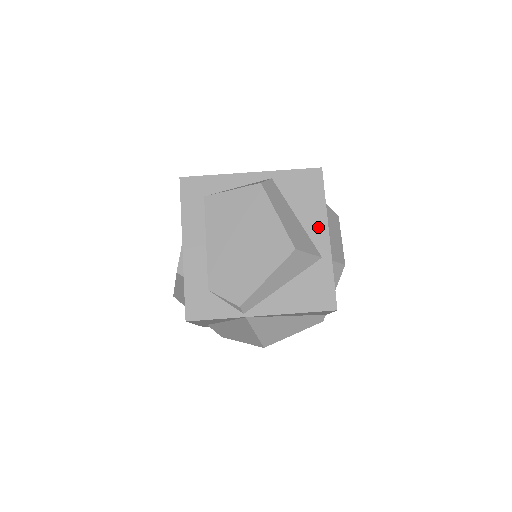
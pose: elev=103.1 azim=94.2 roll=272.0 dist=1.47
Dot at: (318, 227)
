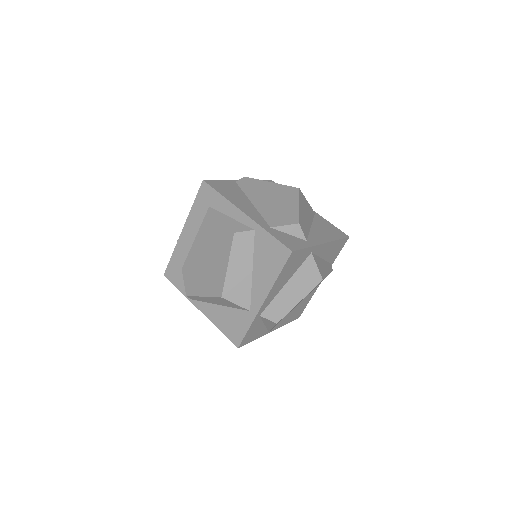
Dot at: (261, 290)
